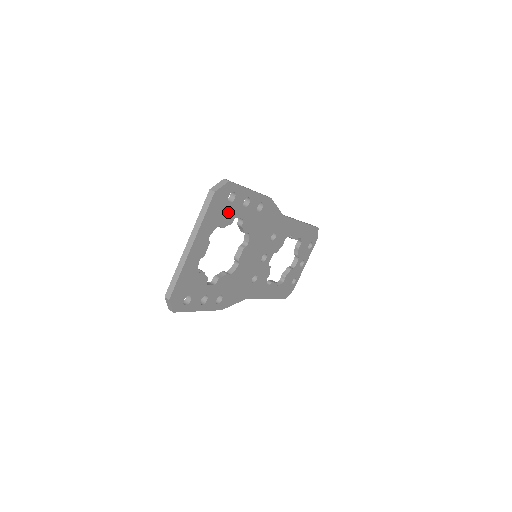
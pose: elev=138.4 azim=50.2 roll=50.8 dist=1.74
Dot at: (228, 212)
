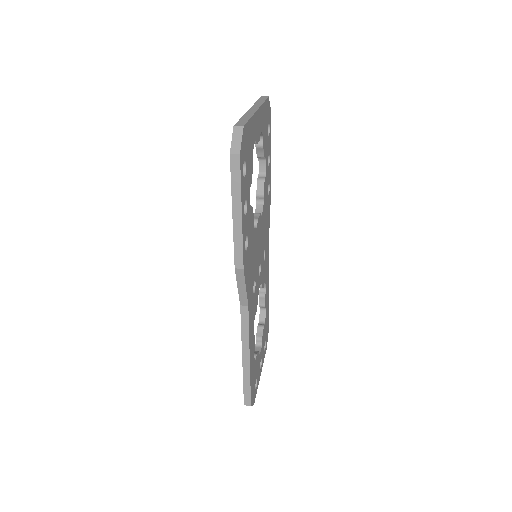
Dot at: (266, 139)
